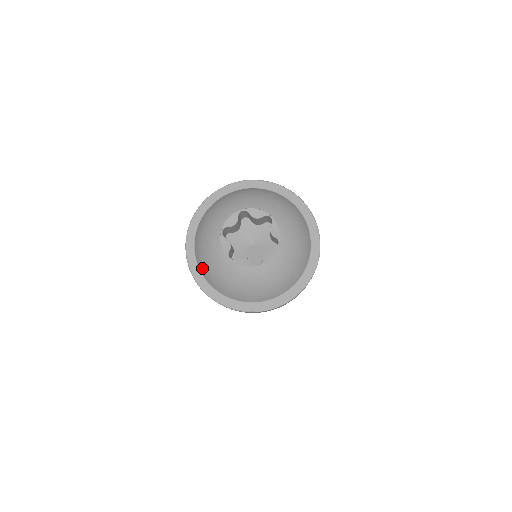
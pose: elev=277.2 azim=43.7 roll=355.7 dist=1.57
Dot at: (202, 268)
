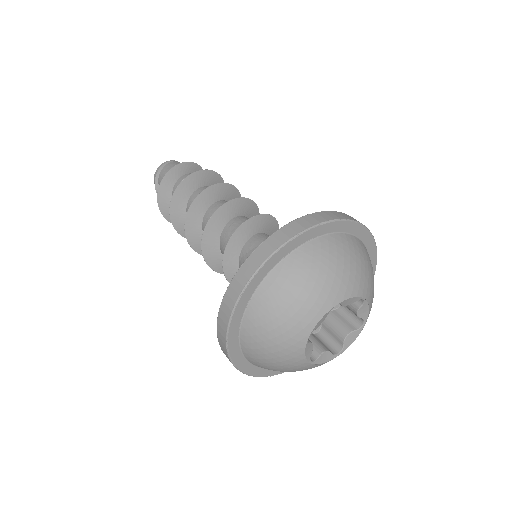
Dot at: (254, 361)
